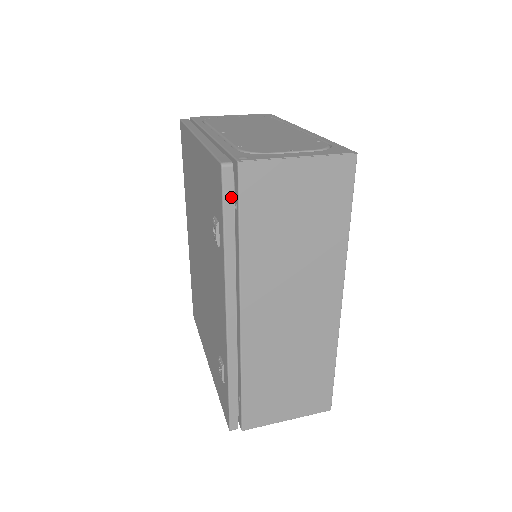
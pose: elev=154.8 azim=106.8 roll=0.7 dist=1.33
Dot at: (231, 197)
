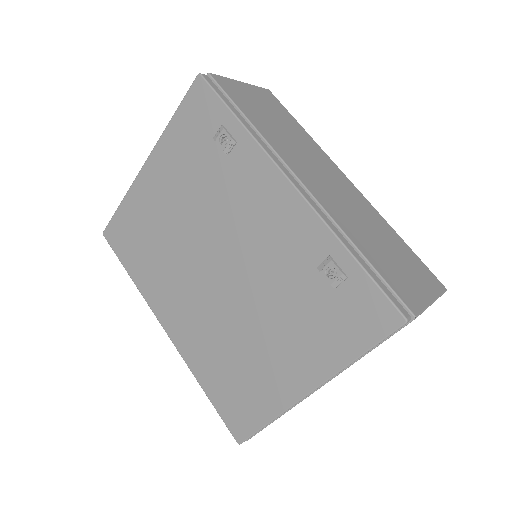
Dot at: (220, 93)
